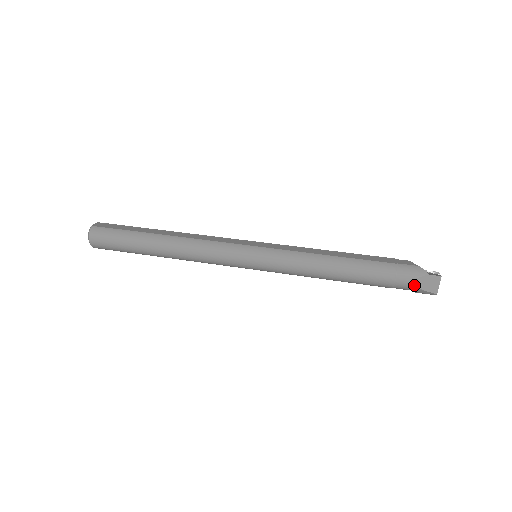
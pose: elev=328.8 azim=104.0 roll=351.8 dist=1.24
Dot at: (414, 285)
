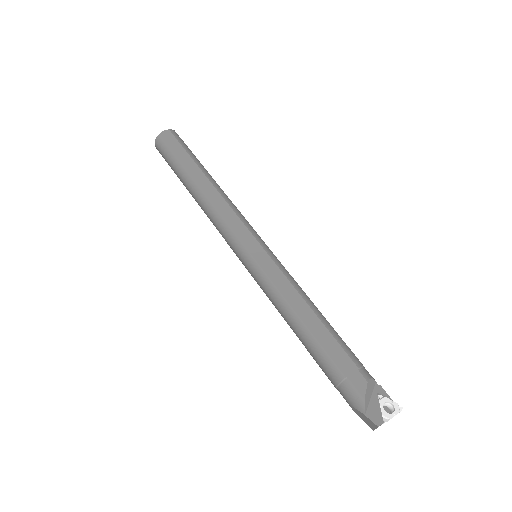
Dot at: (351, 407)
